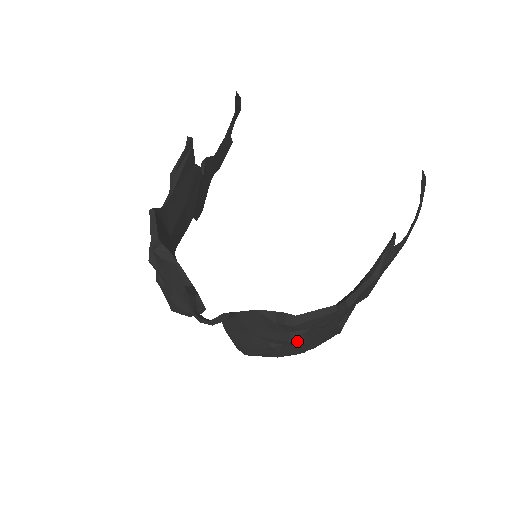
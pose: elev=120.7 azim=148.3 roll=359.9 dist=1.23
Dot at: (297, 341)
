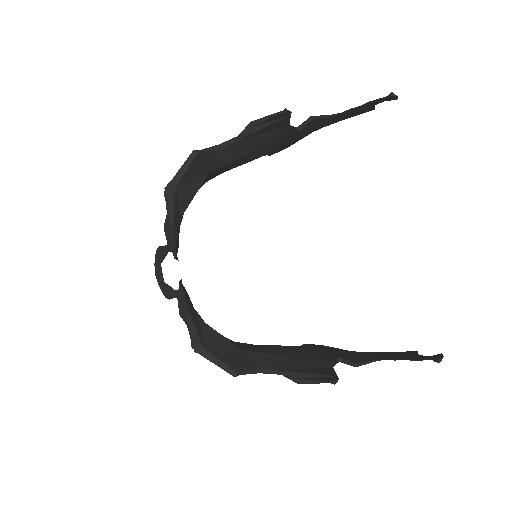
Dot at: occluded
